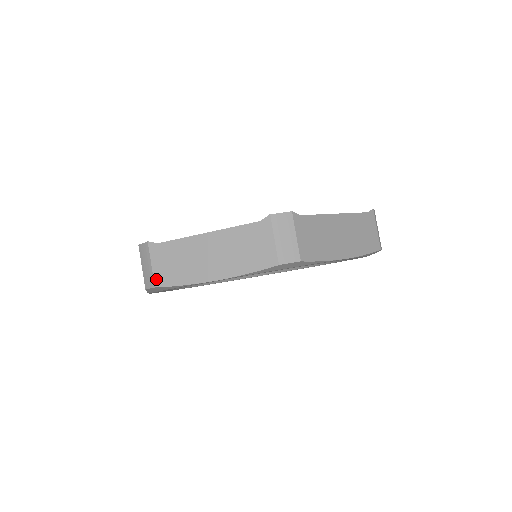
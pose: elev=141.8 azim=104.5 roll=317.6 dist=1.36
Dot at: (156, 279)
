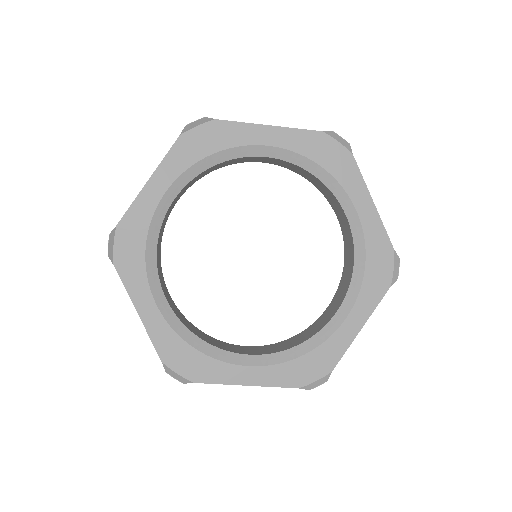
Dot at: occluded
